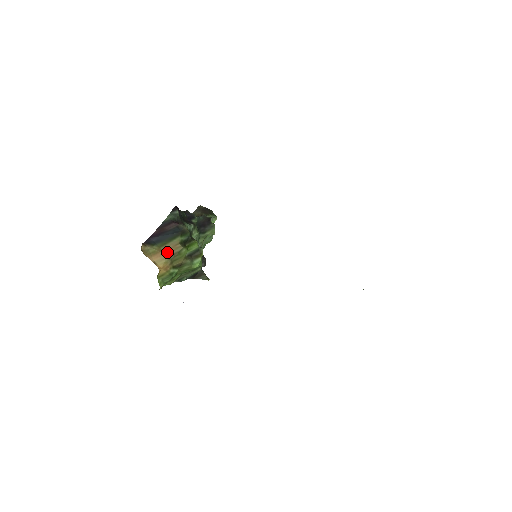
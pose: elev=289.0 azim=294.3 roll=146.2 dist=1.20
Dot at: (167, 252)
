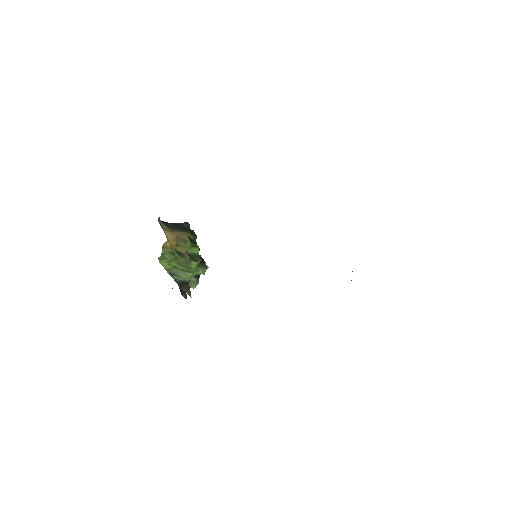
Dot at: (177, 235)
